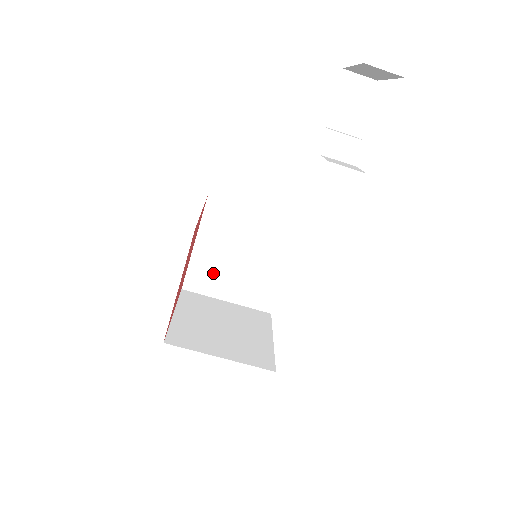
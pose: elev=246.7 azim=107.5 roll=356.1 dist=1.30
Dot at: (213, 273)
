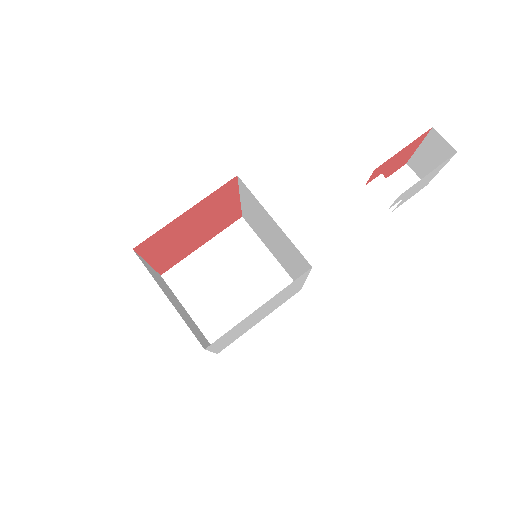
Dot at: (198, 280)
